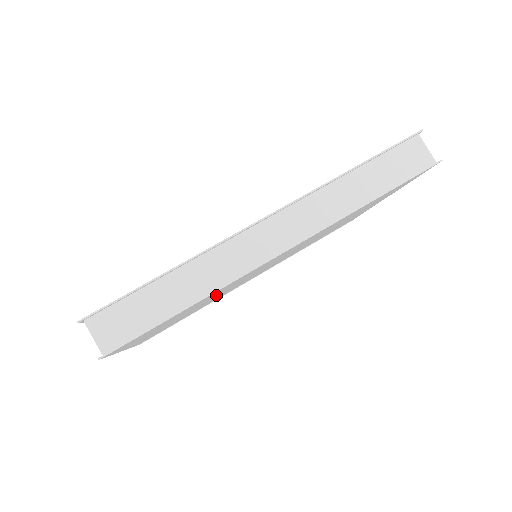
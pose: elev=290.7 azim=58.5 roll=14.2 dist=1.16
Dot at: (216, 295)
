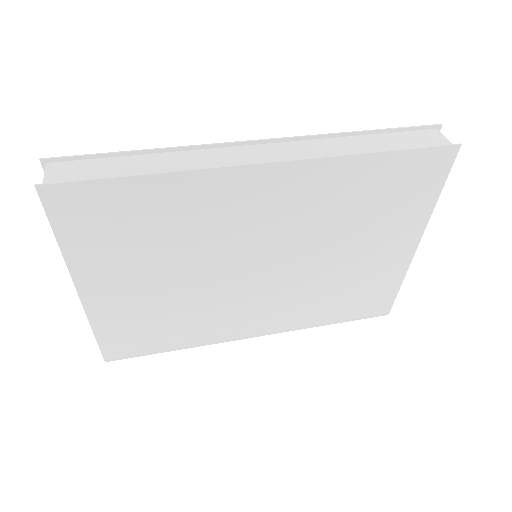
Dot at: (194, 249)
